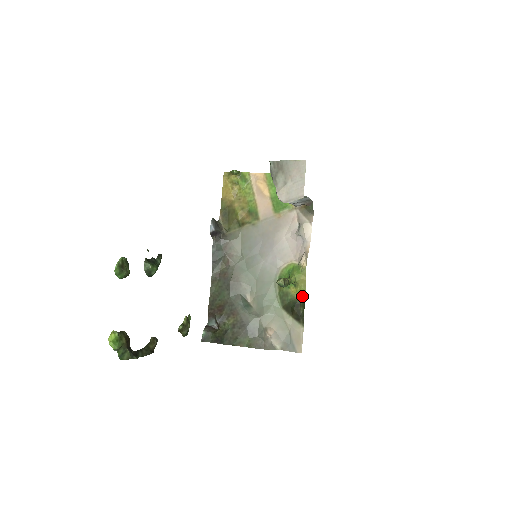
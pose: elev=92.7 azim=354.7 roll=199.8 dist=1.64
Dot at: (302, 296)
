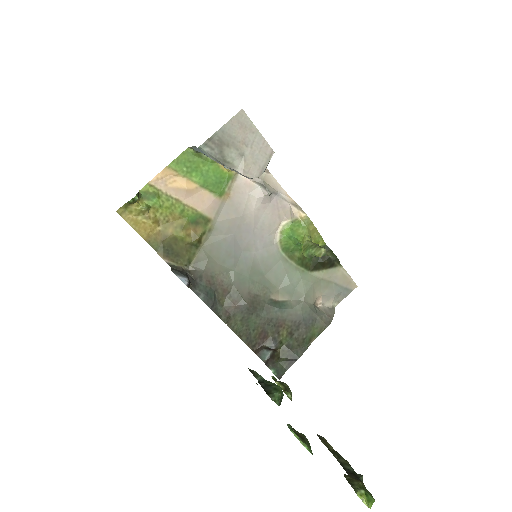
Dot at: (319, 244)
